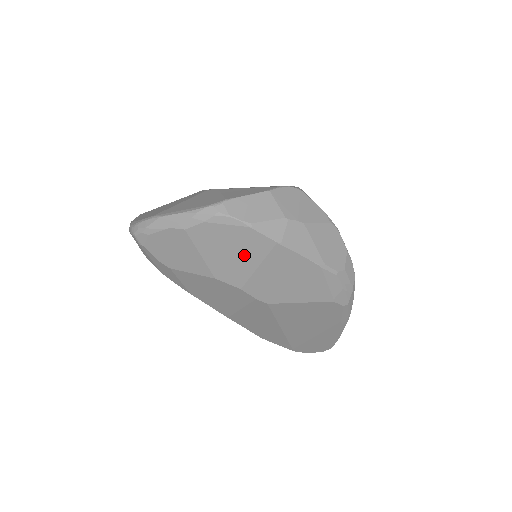
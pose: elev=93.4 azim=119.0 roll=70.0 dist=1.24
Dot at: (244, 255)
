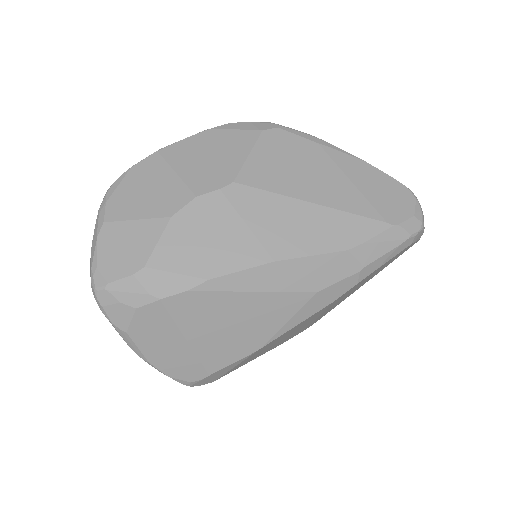
Dot at: (157, 181)
